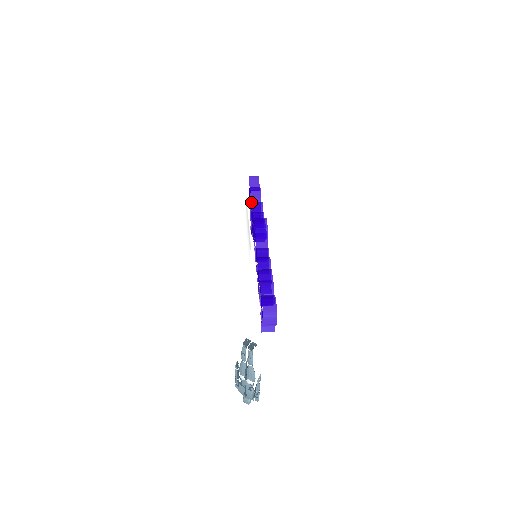
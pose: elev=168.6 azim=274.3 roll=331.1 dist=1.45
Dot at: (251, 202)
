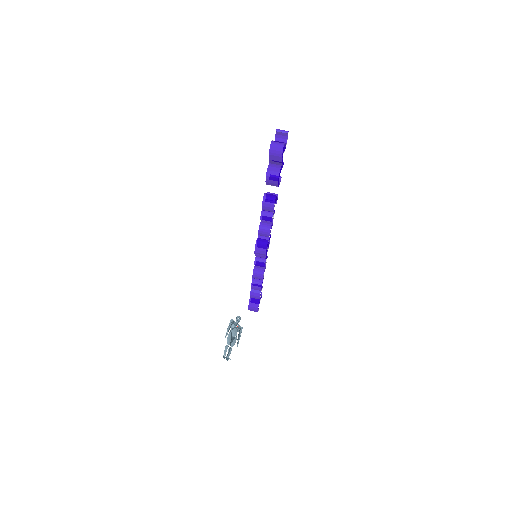
Dot at: (266, 184)
